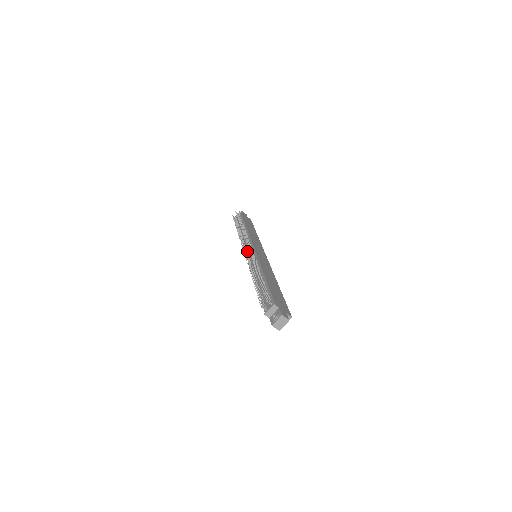
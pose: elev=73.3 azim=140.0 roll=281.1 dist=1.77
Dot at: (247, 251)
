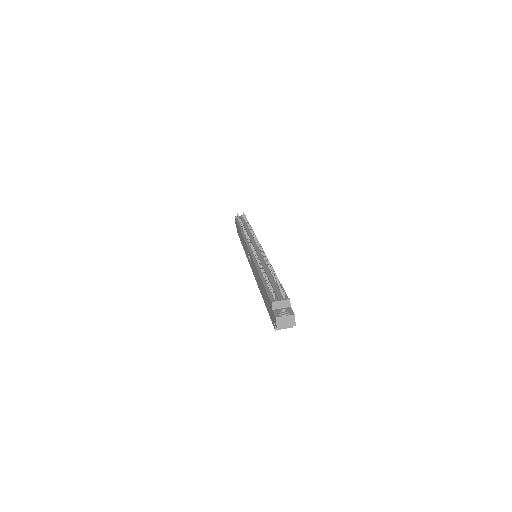
Dot at: occluded
